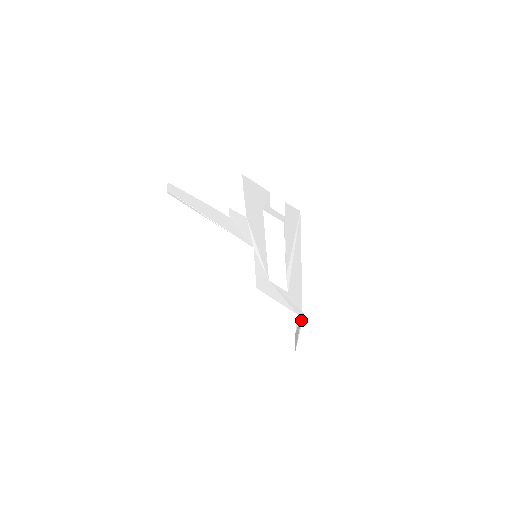
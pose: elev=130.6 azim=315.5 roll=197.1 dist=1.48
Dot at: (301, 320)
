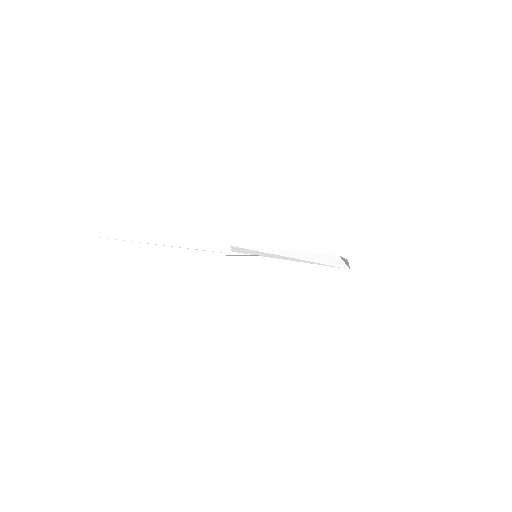
Dot at: (346, 261)
